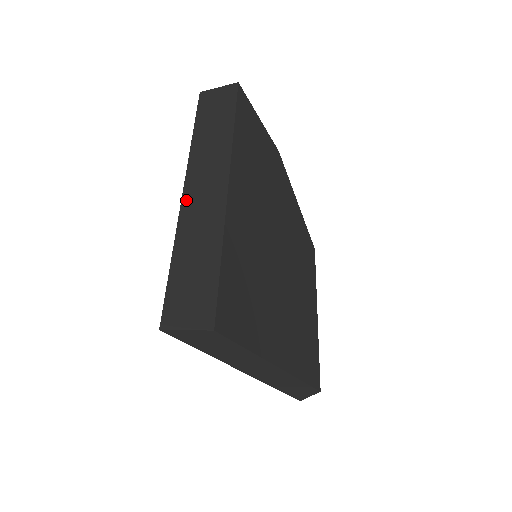
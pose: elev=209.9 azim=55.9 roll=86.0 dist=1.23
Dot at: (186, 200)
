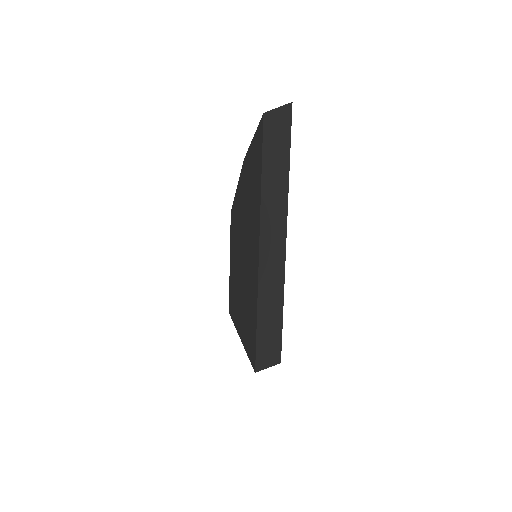
Dot at: (262, 263)
